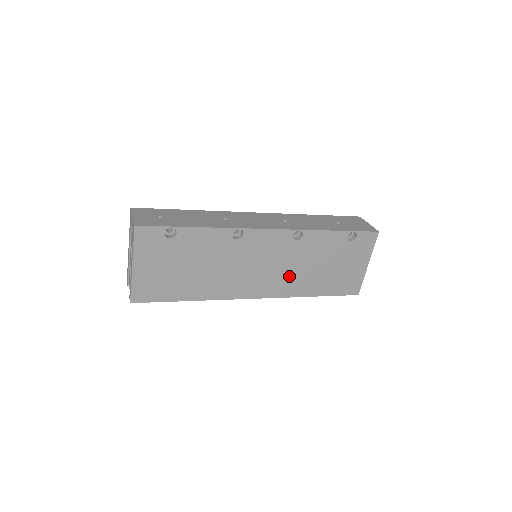
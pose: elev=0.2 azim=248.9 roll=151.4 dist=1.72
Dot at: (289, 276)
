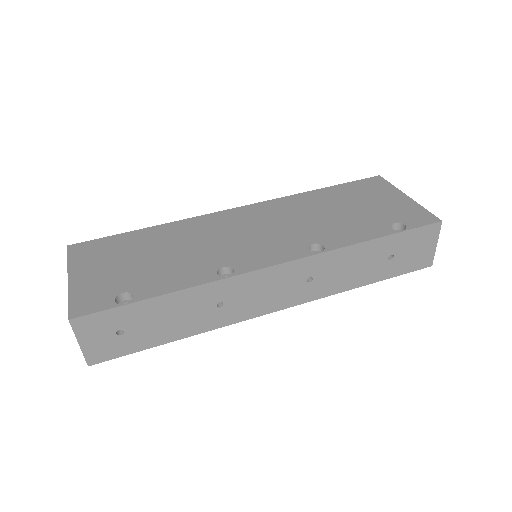
Dot at: occluded
